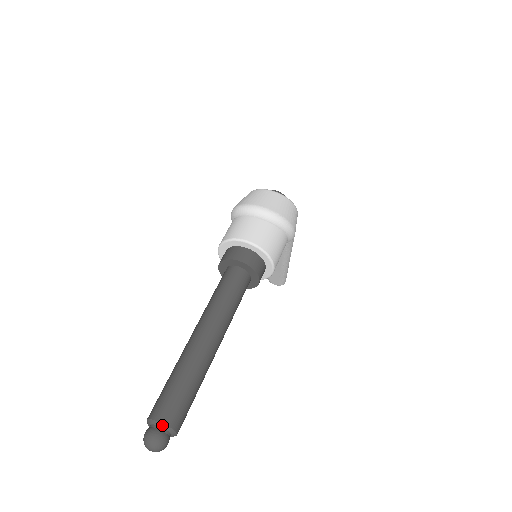
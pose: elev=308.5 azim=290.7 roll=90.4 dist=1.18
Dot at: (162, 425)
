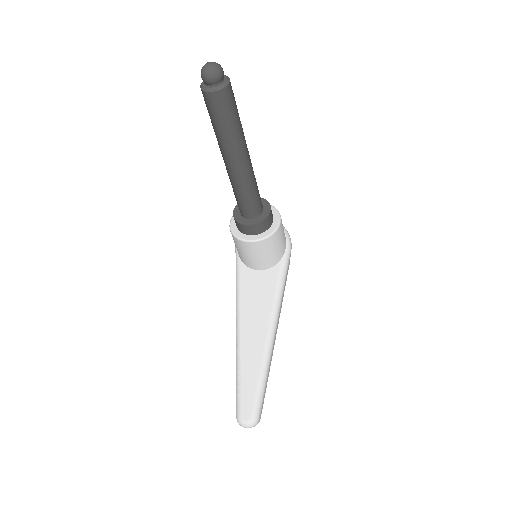
Dot at: occluded
